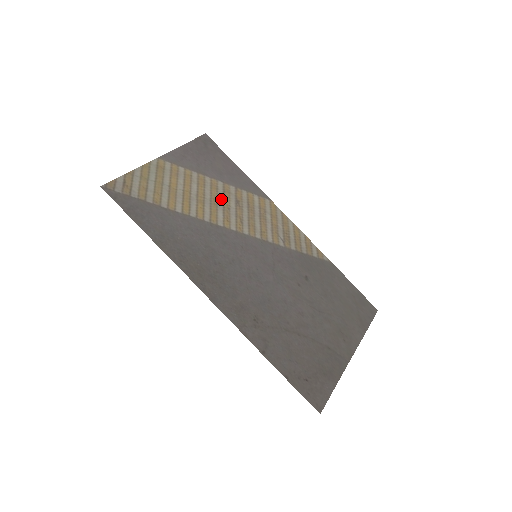
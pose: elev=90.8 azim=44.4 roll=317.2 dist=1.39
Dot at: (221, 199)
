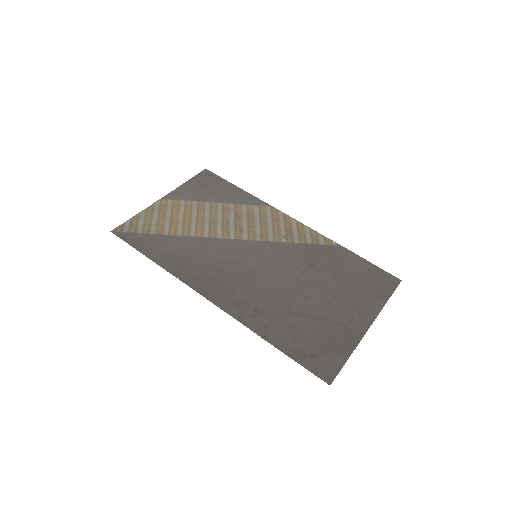
Dot at: (220, 217)
